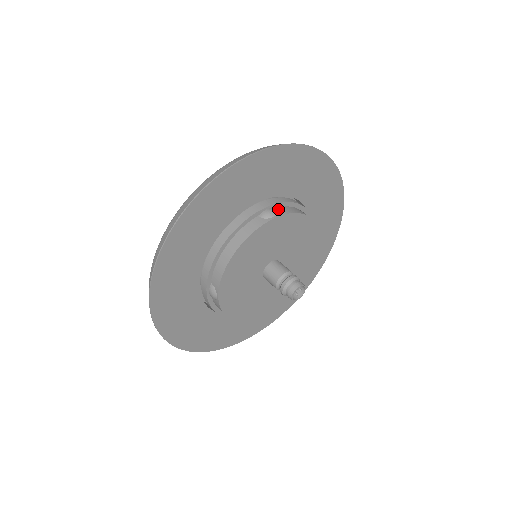
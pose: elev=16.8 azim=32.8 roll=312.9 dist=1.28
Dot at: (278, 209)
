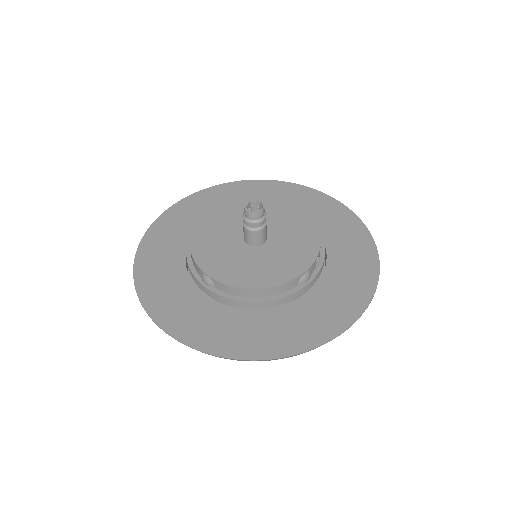
Dot at: occluded
